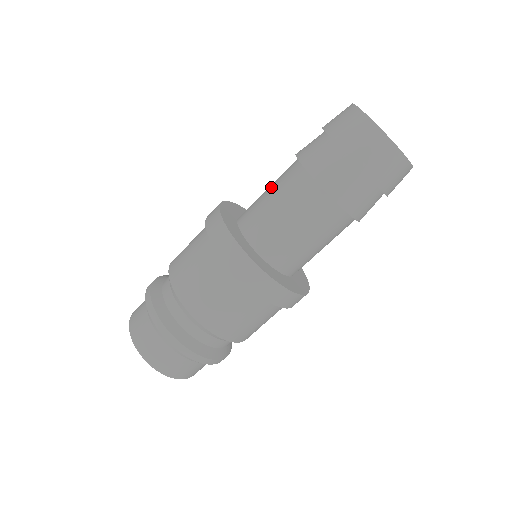
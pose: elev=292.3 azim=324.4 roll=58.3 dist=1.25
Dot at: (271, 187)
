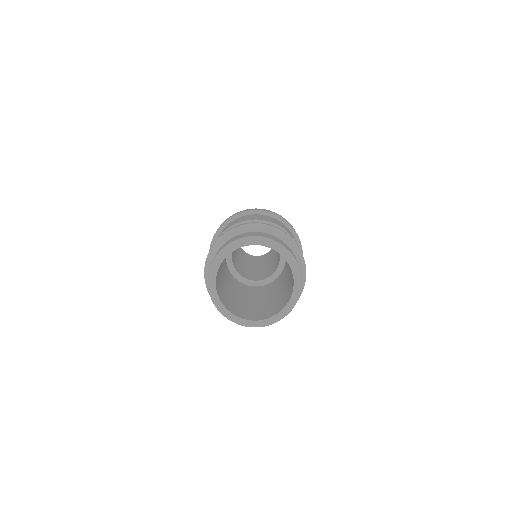
Dot at: occluded
